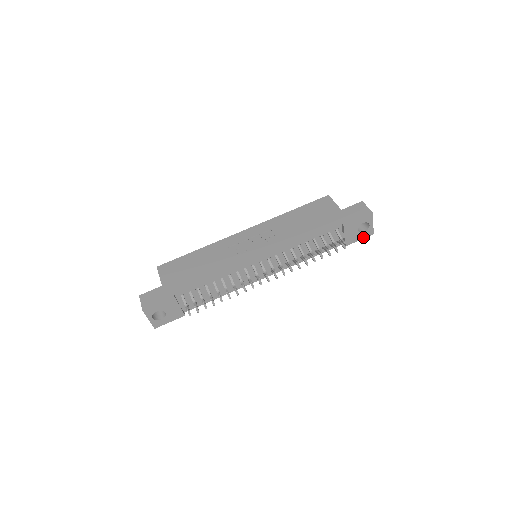
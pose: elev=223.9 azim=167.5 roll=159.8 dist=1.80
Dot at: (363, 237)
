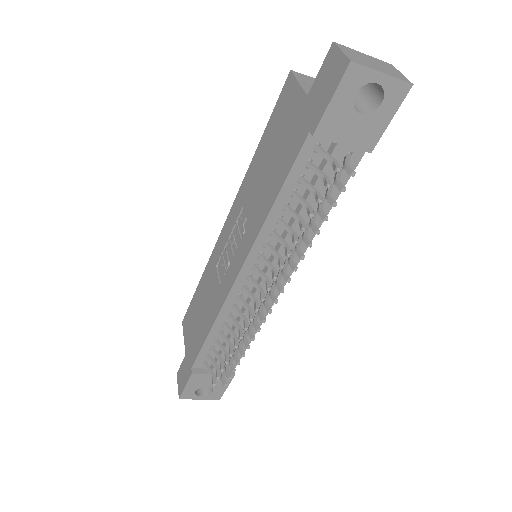
Dot at: (392, 110)
